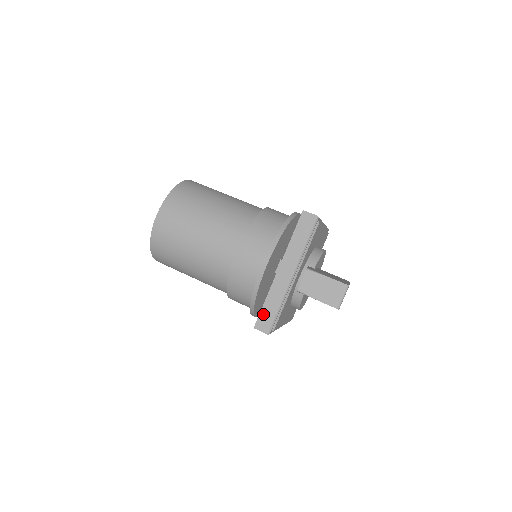
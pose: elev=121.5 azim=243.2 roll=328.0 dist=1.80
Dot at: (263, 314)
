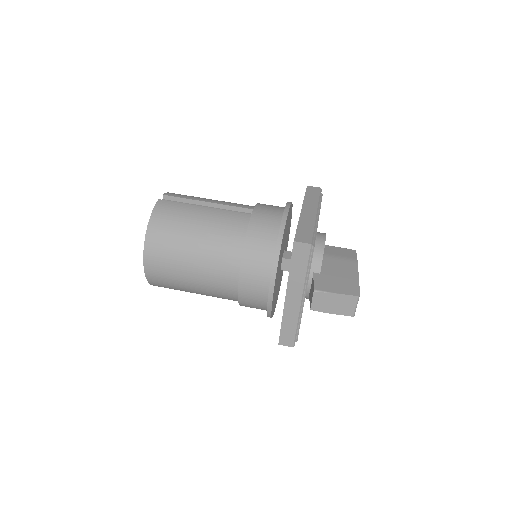
Dot at: (283, 333)
